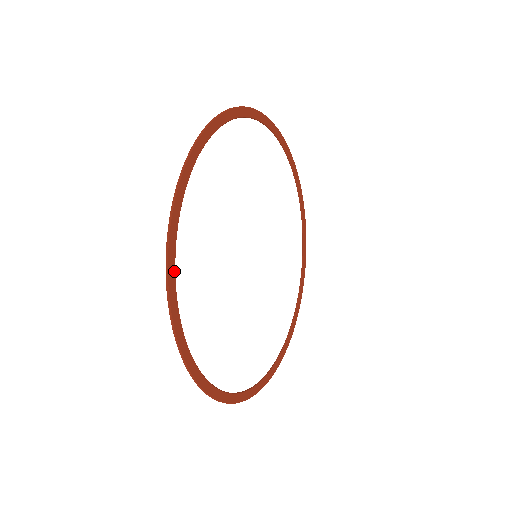
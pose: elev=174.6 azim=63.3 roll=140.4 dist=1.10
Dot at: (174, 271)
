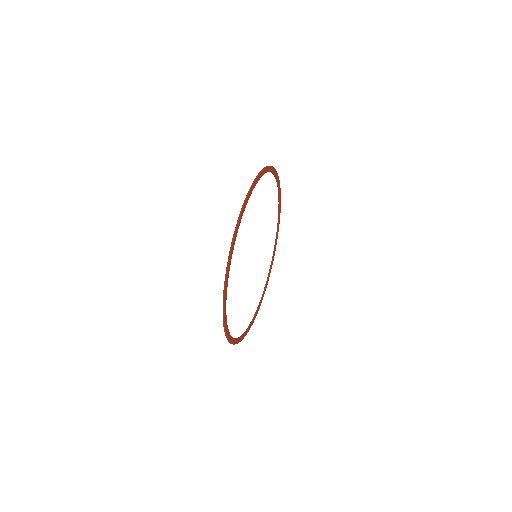
Dot at: (243, 336)
